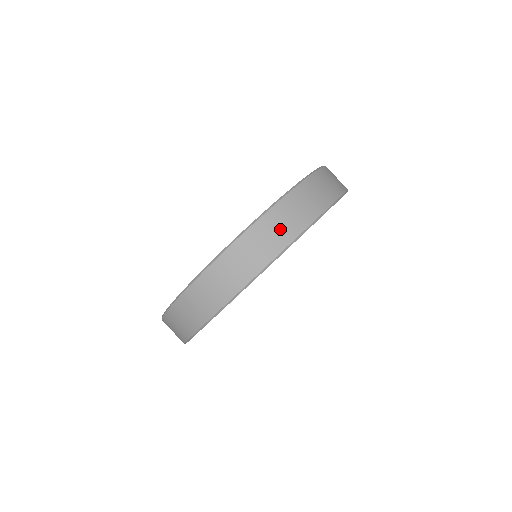
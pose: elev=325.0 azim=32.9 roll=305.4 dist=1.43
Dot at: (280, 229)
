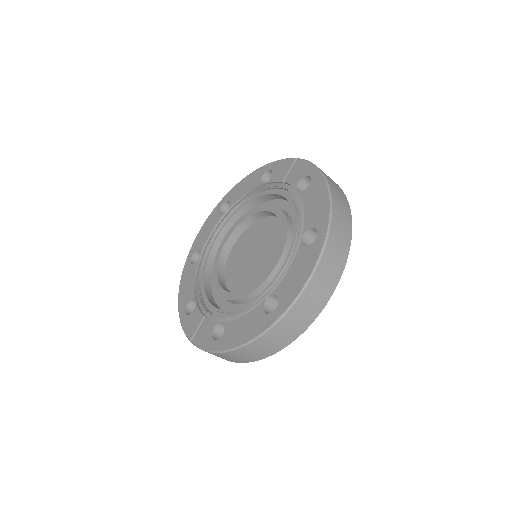
Dot at: (283, 337)
